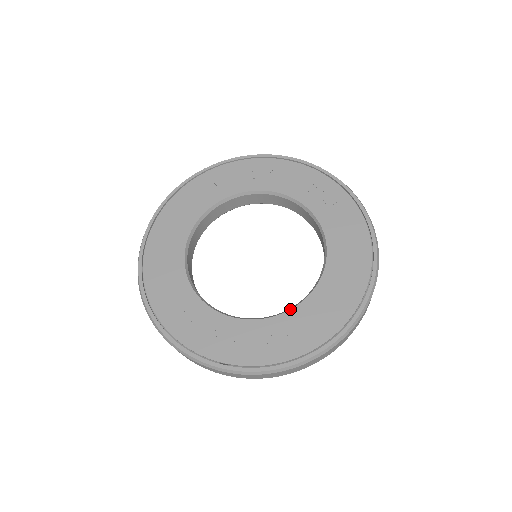
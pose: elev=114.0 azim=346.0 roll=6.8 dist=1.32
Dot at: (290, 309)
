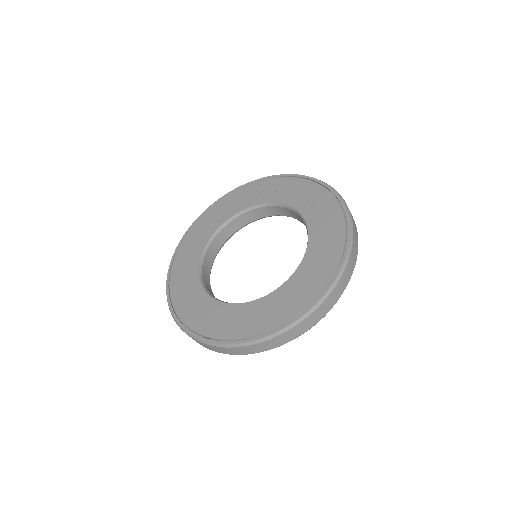
Dot at: occluded
